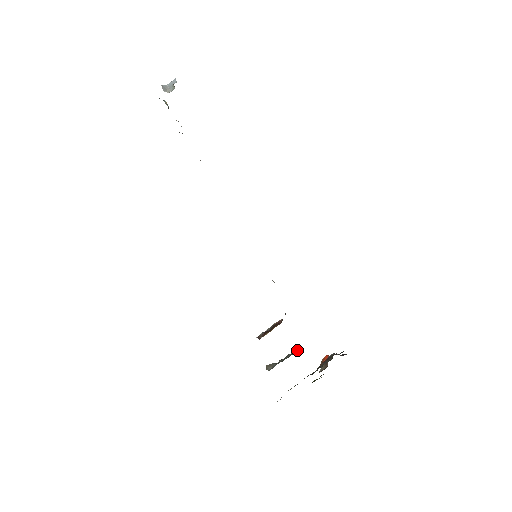
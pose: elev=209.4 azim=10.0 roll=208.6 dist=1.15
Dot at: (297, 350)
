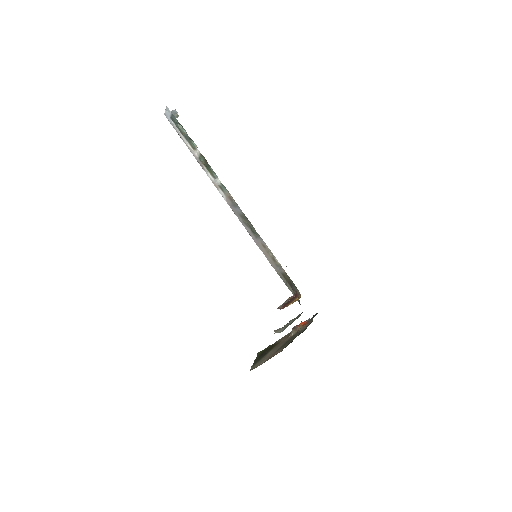
Dot at: (299, 316)
